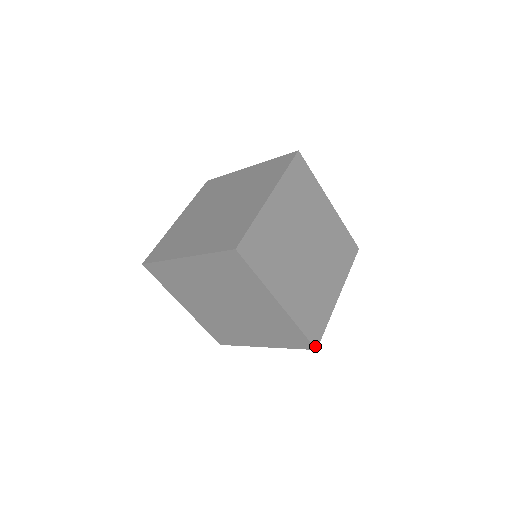
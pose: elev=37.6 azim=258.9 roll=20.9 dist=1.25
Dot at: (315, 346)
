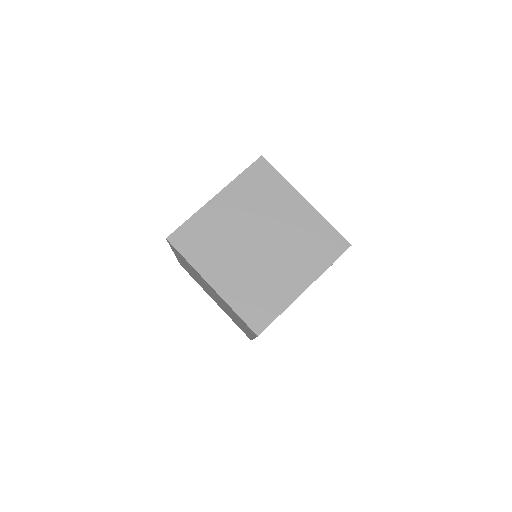
Dot at: (256, 332)
